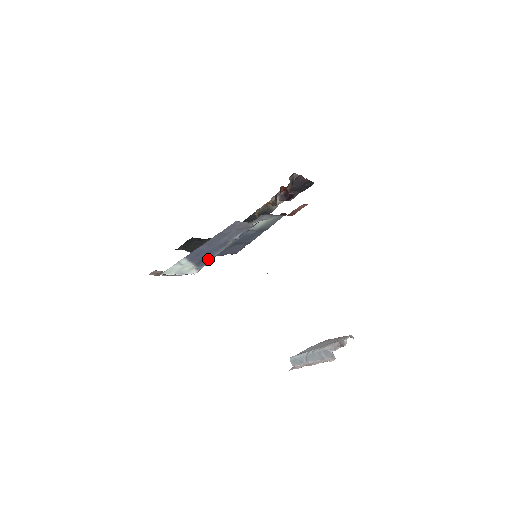
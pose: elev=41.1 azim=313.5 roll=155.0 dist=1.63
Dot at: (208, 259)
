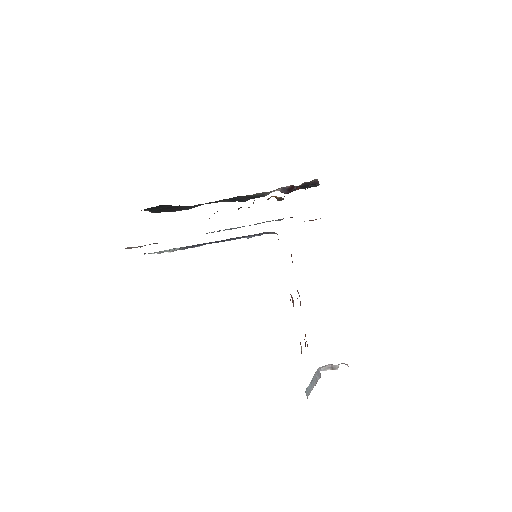
Dot at: (199, 245)
